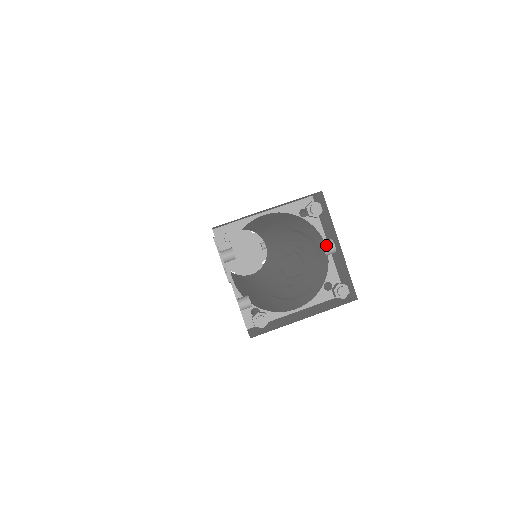
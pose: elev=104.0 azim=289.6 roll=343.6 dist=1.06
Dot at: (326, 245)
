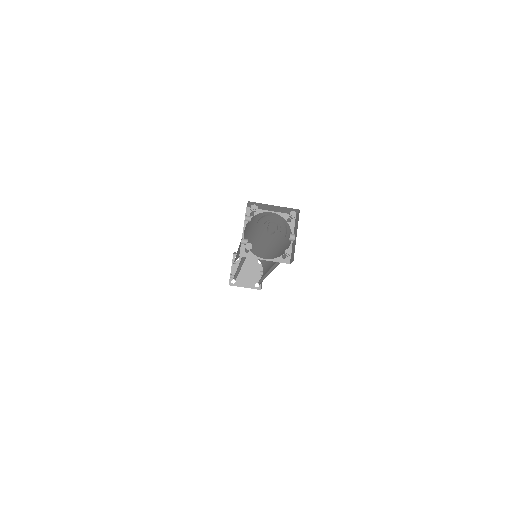
Dot at: (291, 235)
